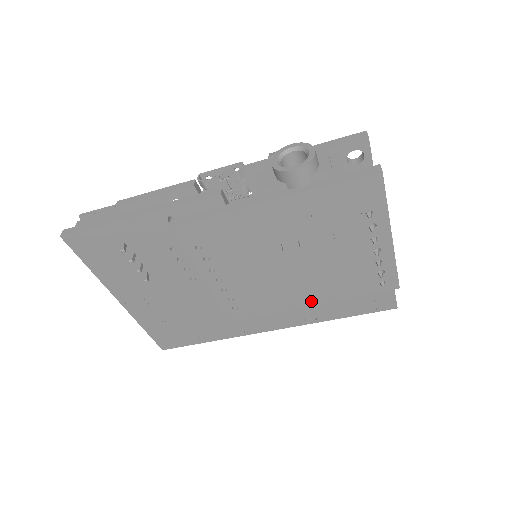
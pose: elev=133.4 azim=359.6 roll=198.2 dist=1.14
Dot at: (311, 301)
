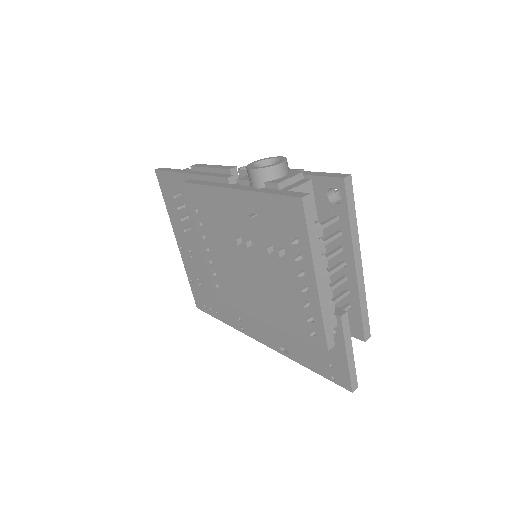
Dot at: (263, 315)
